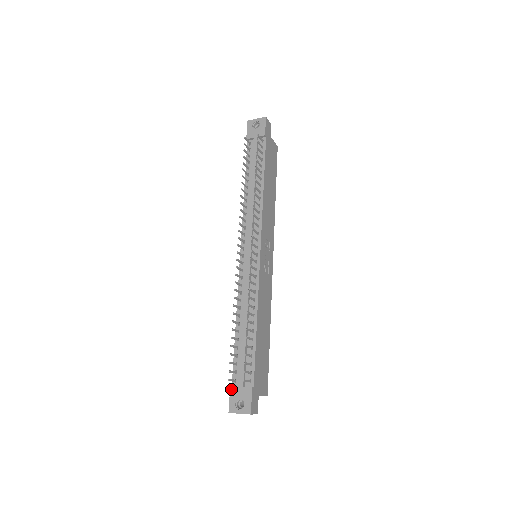
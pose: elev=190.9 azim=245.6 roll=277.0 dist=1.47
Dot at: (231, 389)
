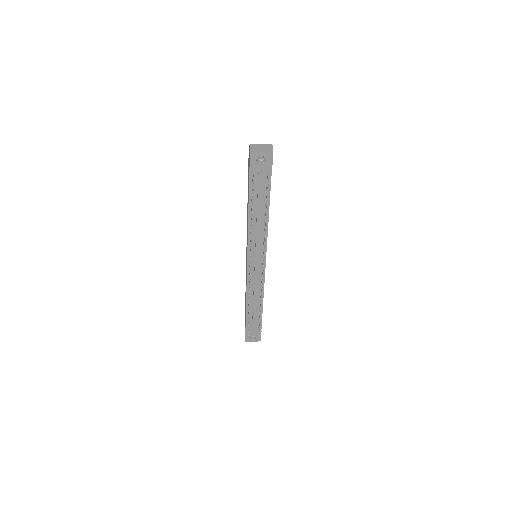
Dot at: (246, 333)
